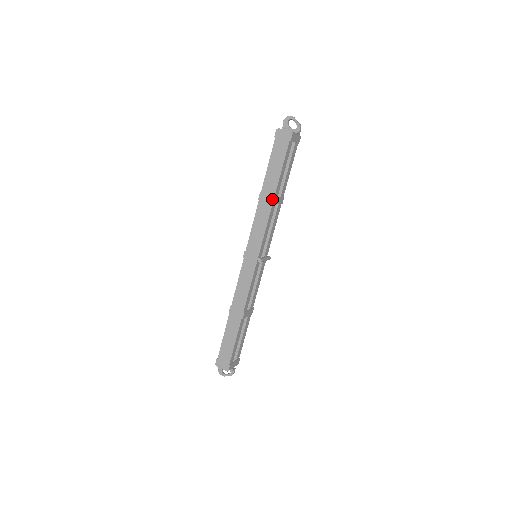
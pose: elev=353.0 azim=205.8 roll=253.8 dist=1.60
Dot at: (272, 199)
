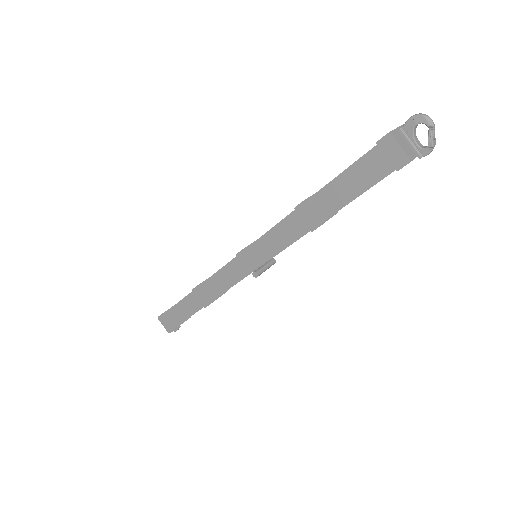
Dot at: (314, 225)
